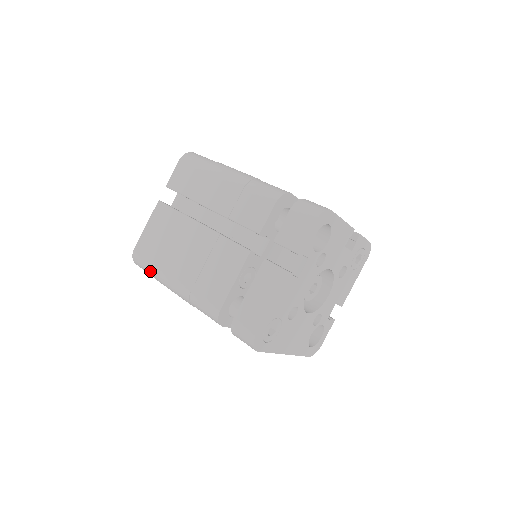
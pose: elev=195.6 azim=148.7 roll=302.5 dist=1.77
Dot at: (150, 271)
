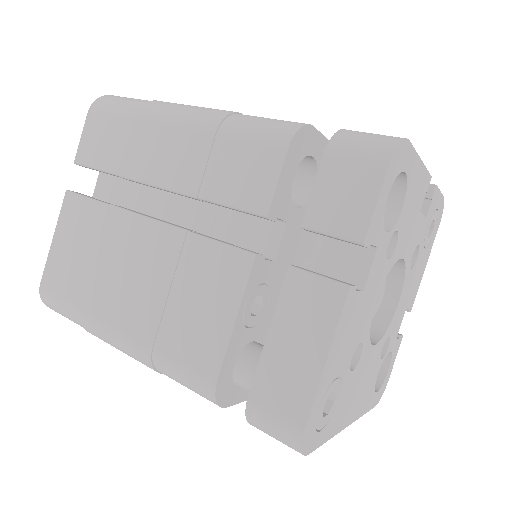
Dot at: (74, 319)
